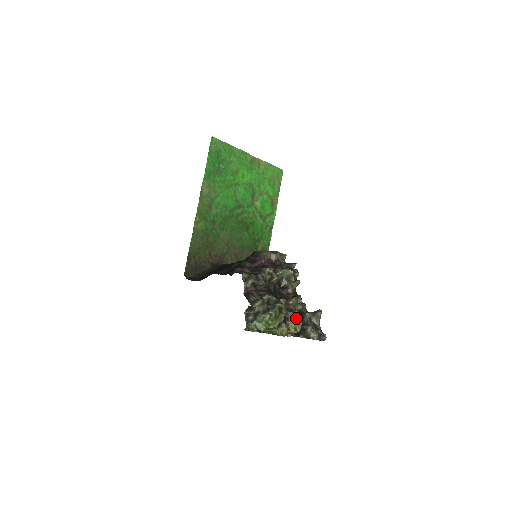
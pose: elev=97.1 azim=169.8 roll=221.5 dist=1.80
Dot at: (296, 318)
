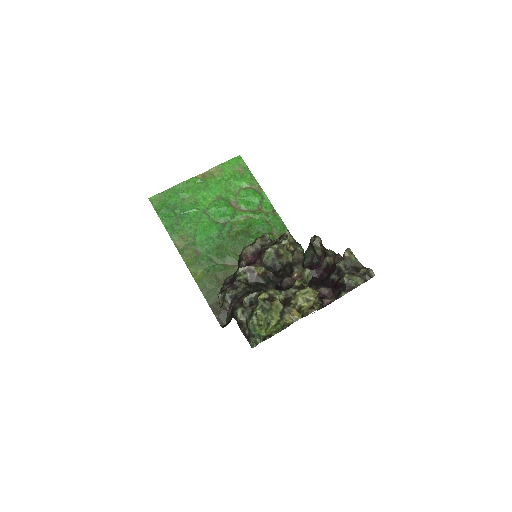
Dot at: (299, 290)
